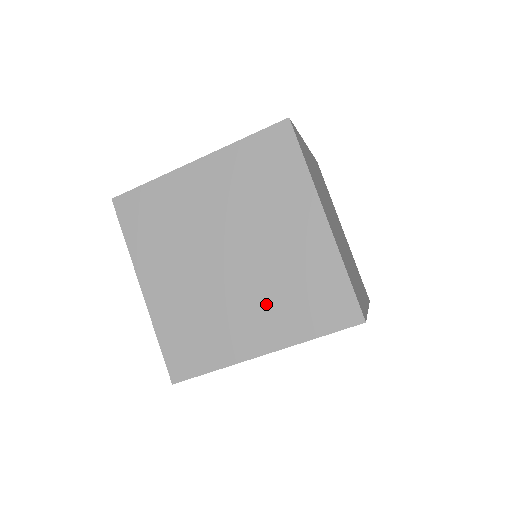
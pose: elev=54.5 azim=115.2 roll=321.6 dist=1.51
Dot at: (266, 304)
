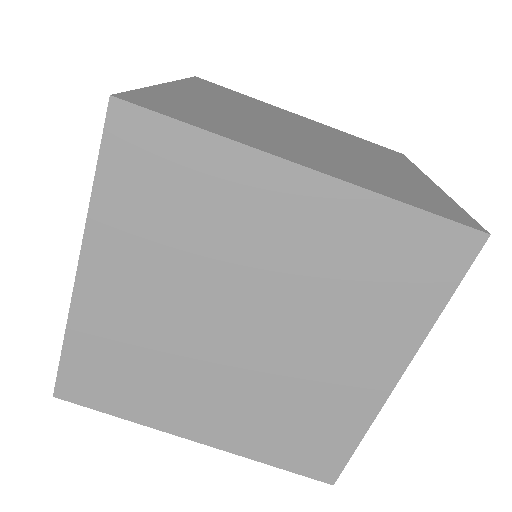
Dot at: (244, 404)
